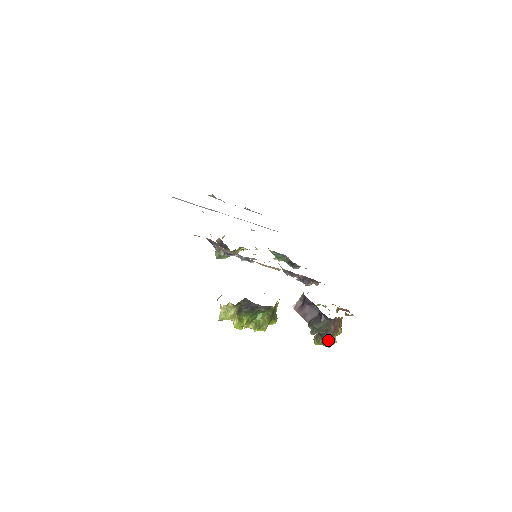
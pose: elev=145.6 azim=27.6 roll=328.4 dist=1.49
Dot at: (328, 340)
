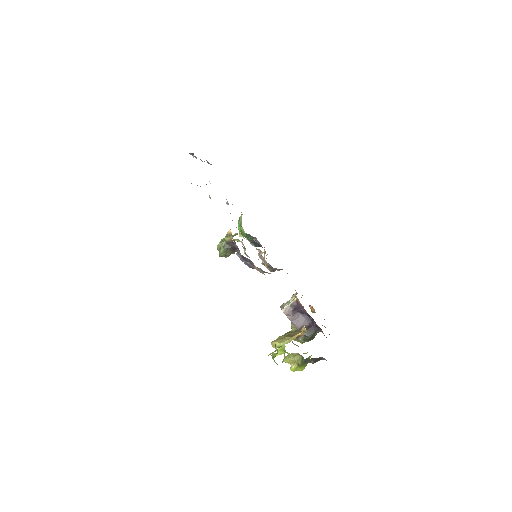
Dot at: occluded
